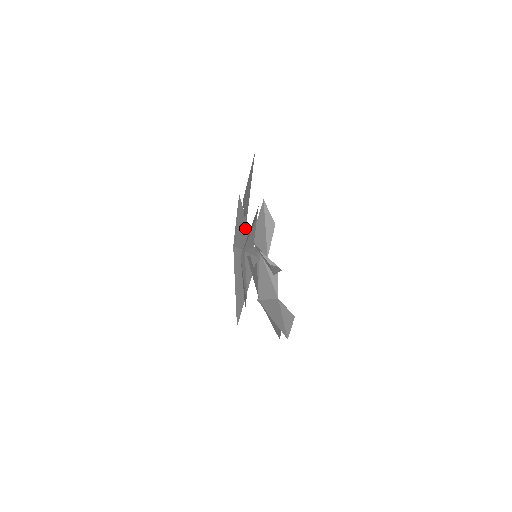
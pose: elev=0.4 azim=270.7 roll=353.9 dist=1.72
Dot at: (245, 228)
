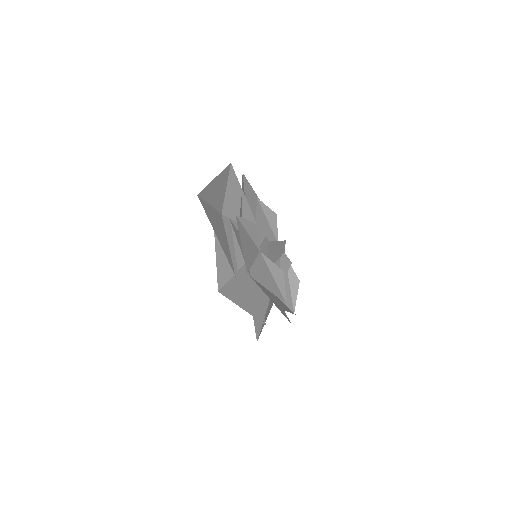
Dot at: occluded
